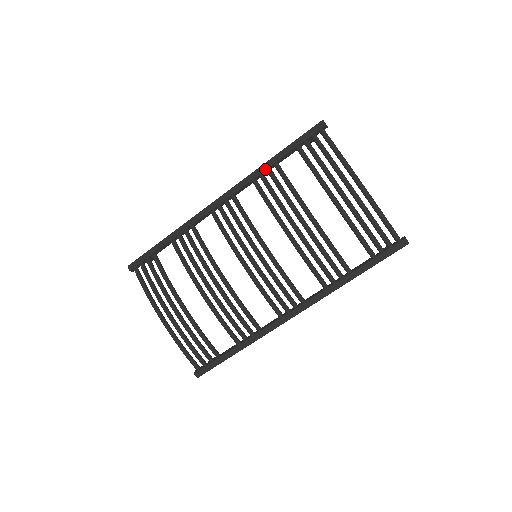
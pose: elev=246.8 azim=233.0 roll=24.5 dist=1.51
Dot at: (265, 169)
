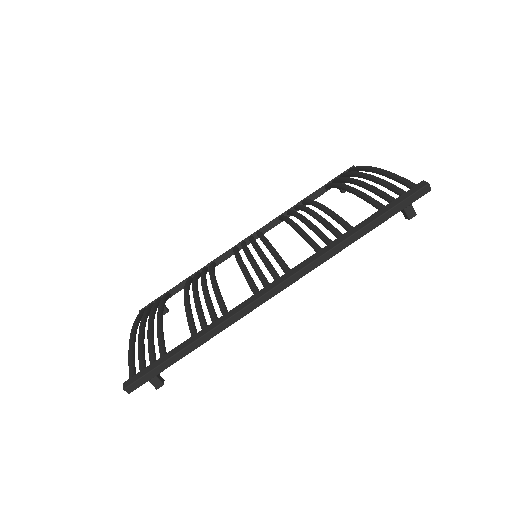
Dot at: (293, 206)
